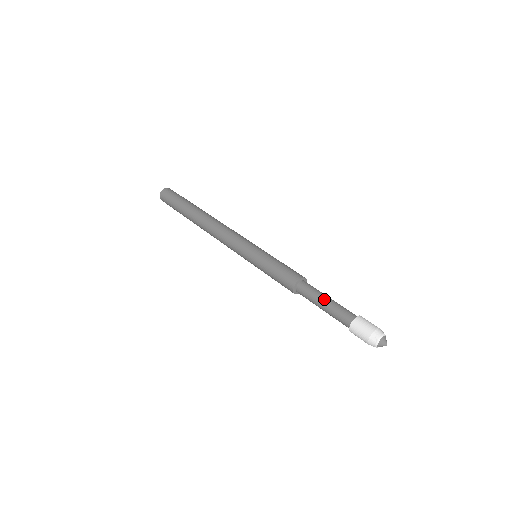
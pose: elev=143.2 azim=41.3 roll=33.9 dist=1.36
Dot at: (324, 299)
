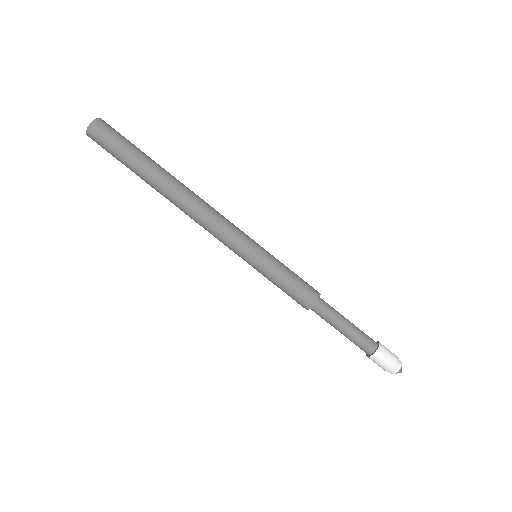
Dot at: (340, 330)
